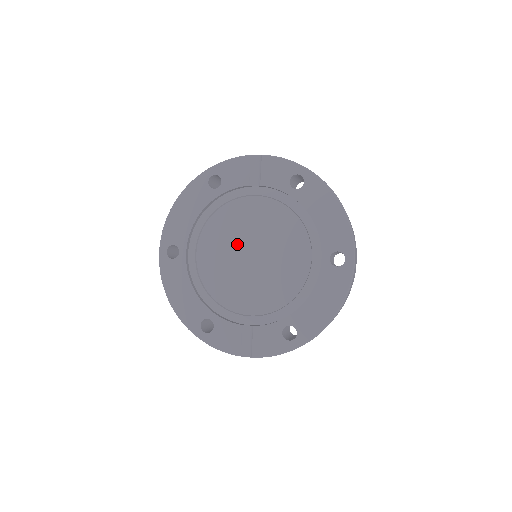
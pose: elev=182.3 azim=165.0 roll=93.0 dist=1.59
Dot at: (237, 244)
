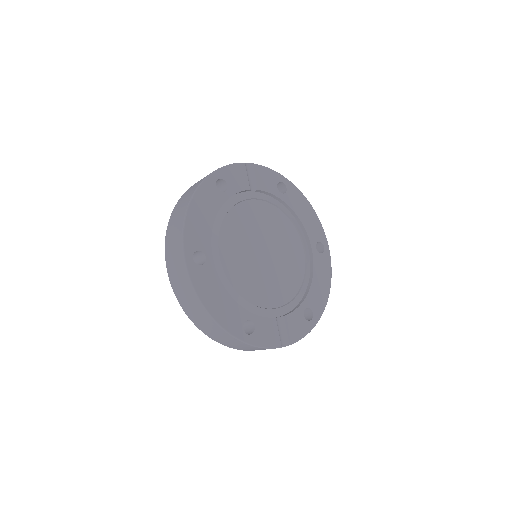
Dot at: (251, 244)
